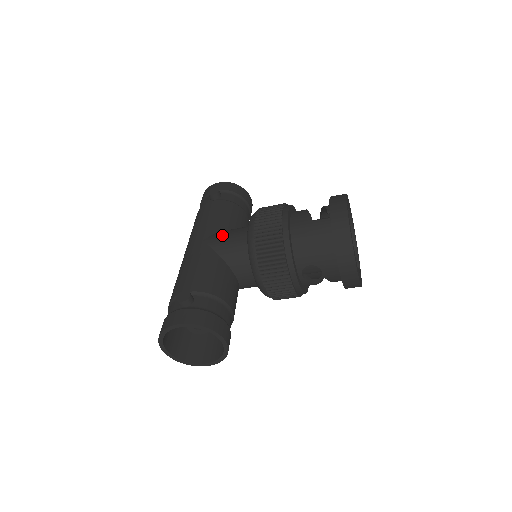
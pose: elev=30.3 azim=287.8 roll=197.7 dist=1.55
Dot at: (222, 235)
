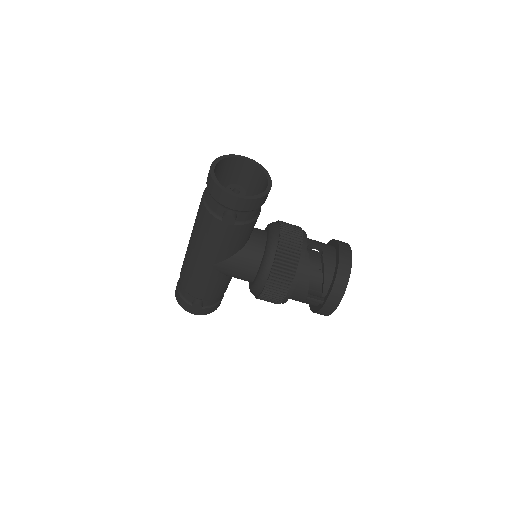
Dot at: occluded
